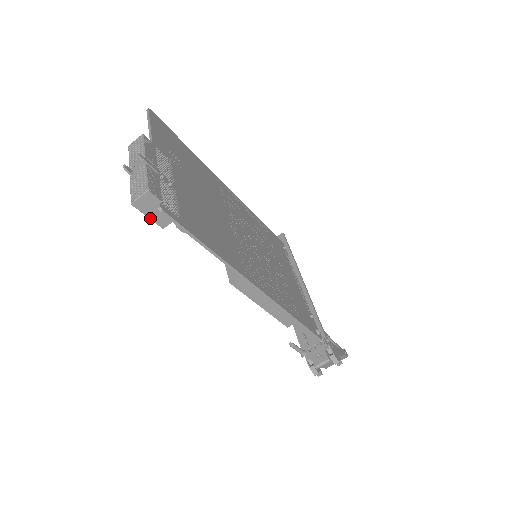
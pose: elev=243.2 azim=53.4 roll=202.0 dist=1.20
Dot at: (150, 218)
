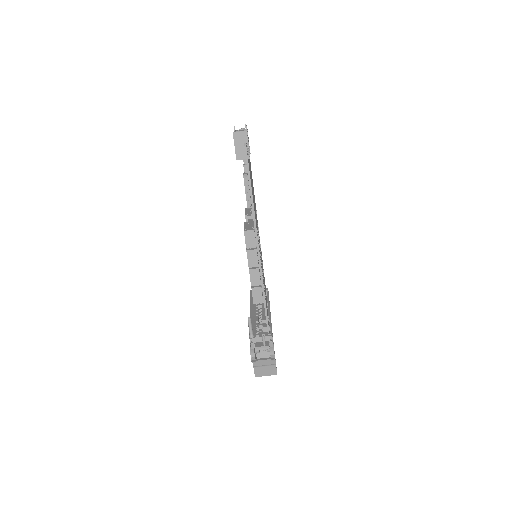
Dot at: (235, 148)
